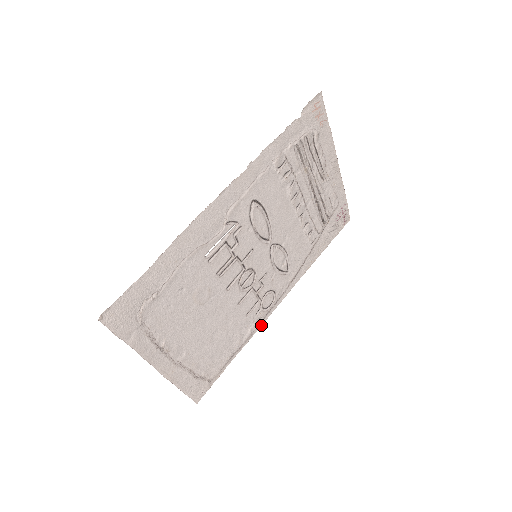
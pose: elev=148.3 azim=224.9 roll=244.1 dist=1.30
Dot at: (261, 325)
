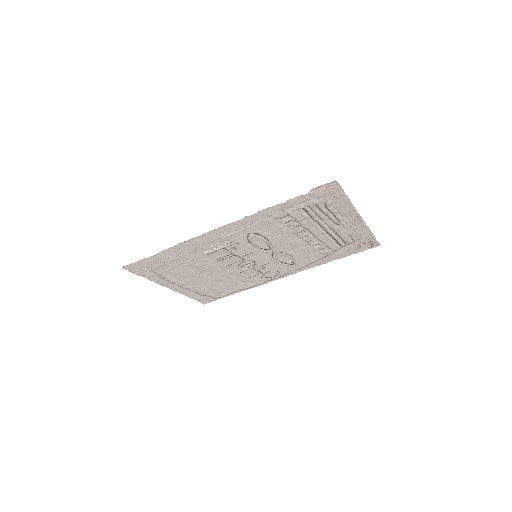
Dot at: occluded
